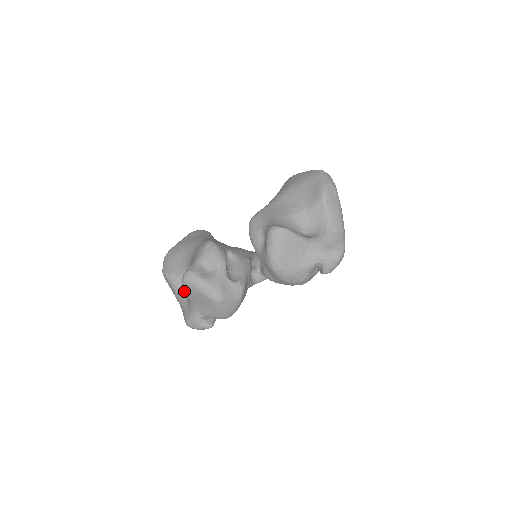
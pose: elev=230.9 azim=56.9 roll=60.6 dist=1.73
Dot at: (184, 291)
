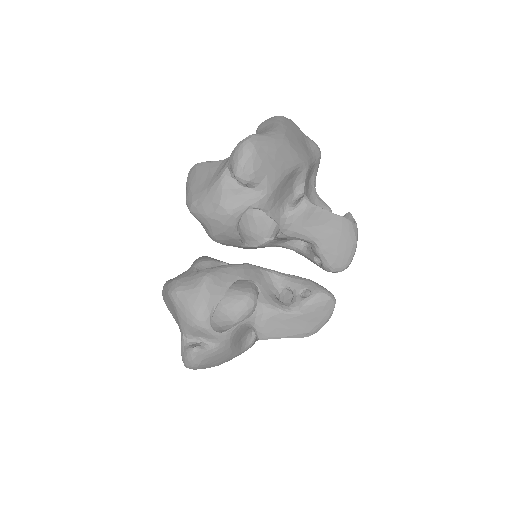
Dot at: occluded
